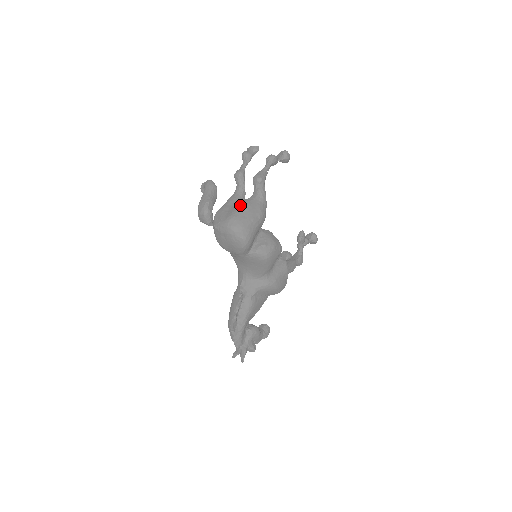
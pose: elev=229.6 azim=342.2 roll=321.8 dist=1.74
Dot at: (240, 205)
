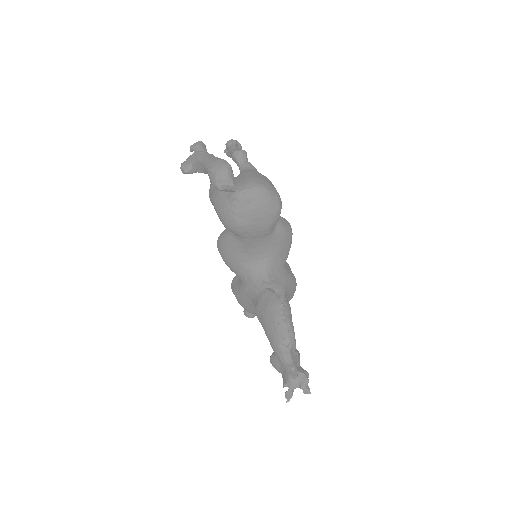
Dot at: (246, 171)
